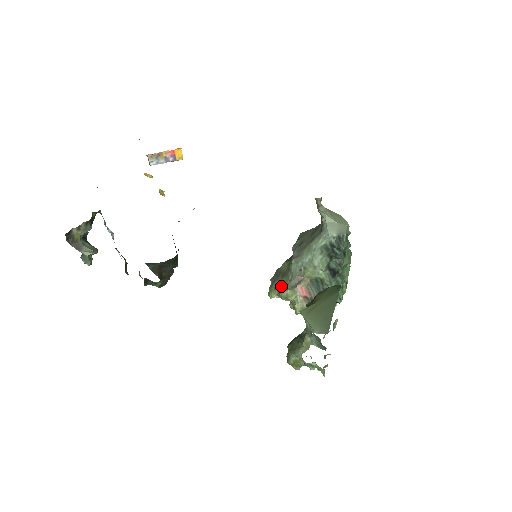
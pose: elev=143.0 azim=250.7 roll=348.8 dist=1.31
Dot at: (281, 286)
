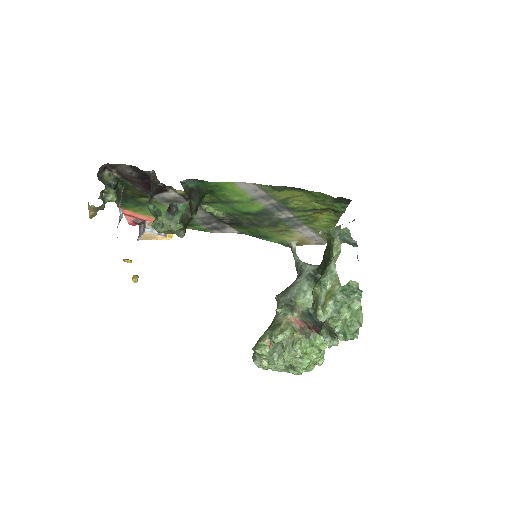
Dot at: (272, 328)
